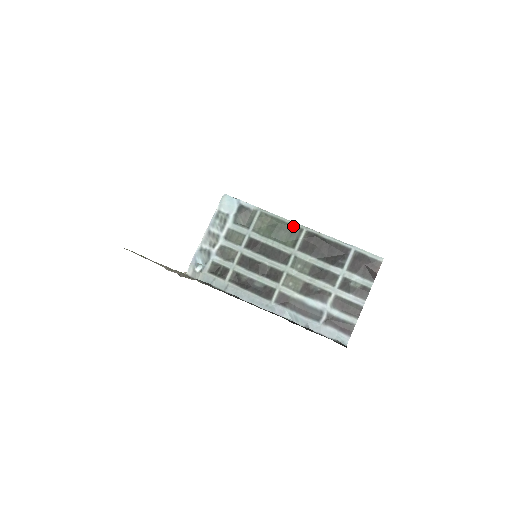
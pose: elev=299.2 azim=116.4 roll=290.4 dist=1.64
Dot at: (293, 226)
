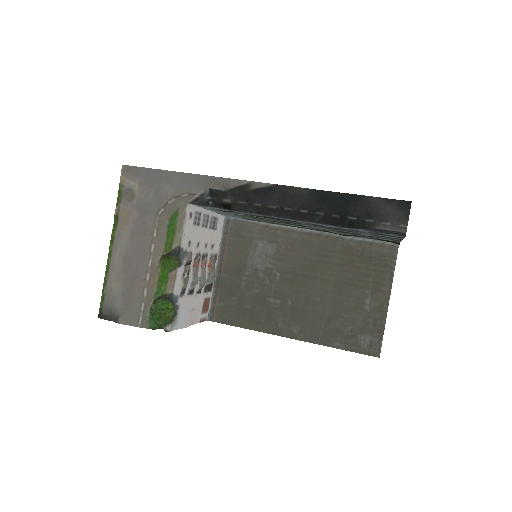
Dot at: occluded
